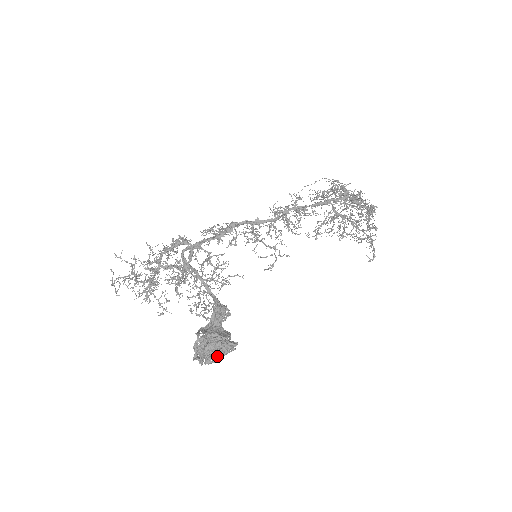
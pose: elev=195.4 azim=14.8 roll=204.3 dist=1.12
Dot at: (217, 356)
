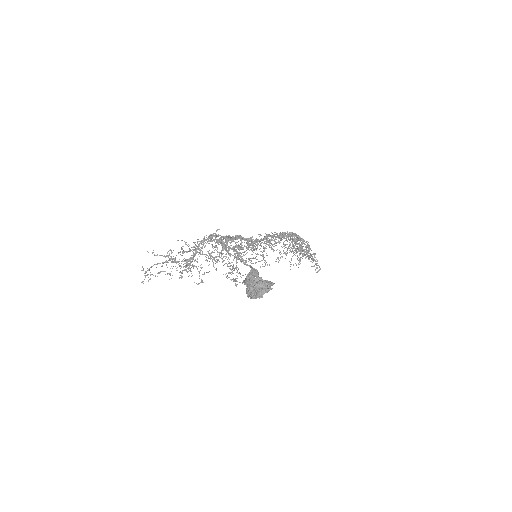
Dot at: (261, 293)
